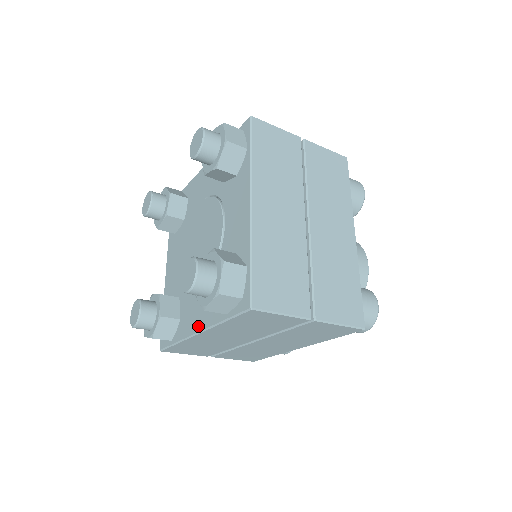
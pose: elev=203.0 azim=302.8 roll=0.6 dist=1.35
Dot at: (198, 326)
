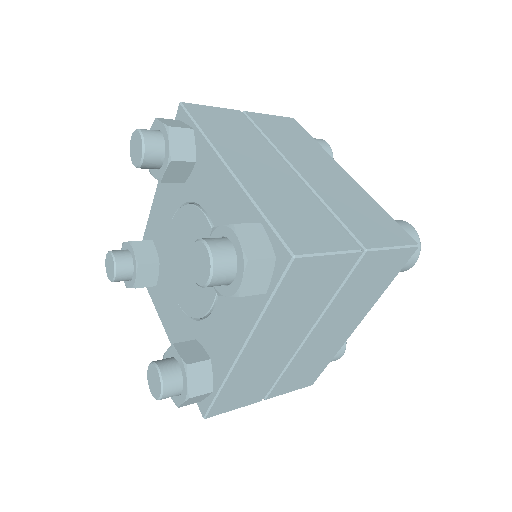
Dot at: (237, 343)
